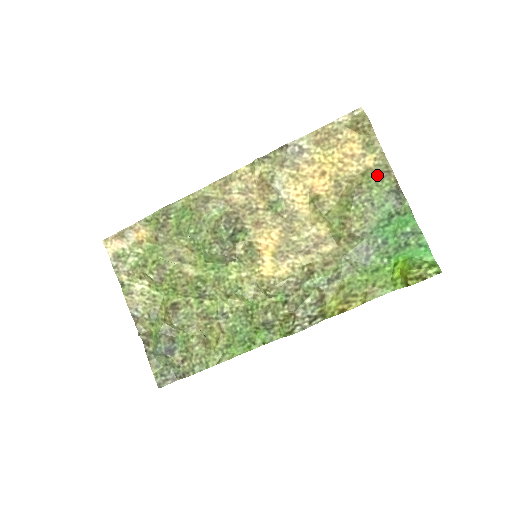
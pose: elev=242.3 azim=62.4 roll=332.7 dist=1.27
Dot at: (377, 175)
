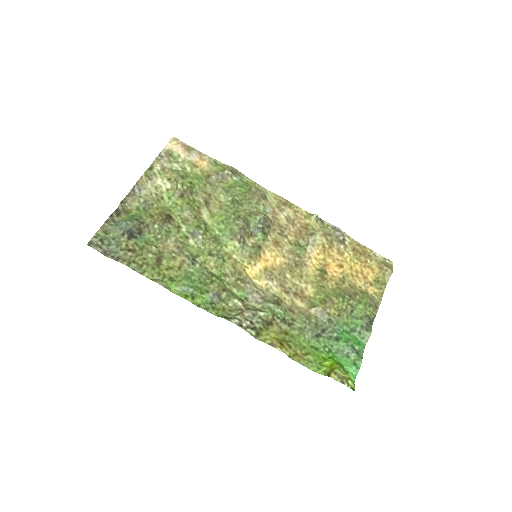
Dot at: (370, 300)
